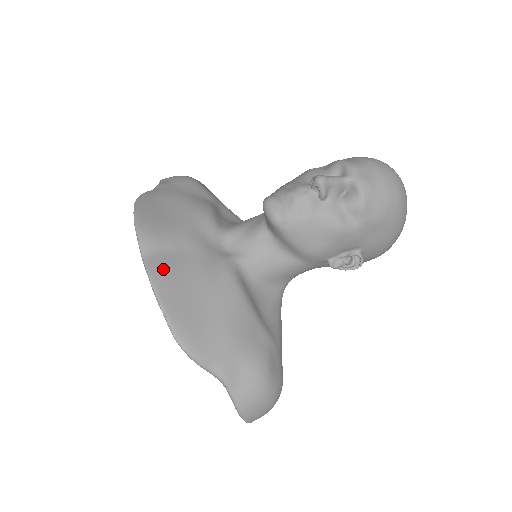
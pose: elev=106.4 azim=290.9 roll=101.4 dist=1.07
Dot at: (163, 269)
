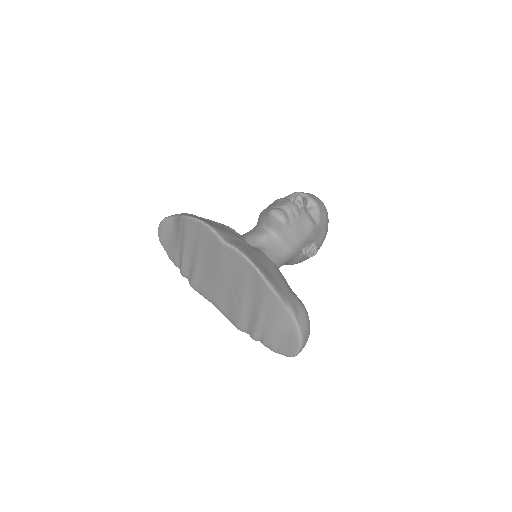
Dot at: (240, 246)
